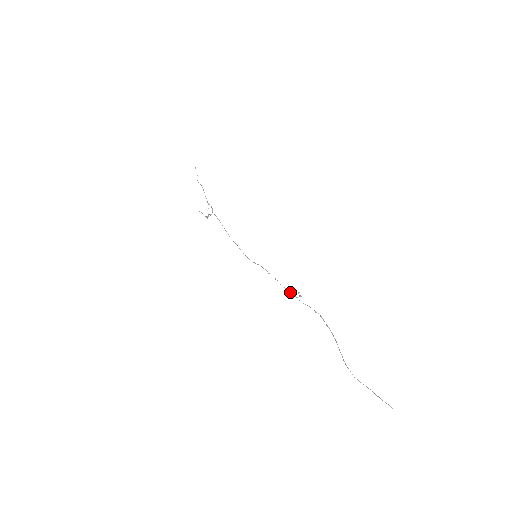
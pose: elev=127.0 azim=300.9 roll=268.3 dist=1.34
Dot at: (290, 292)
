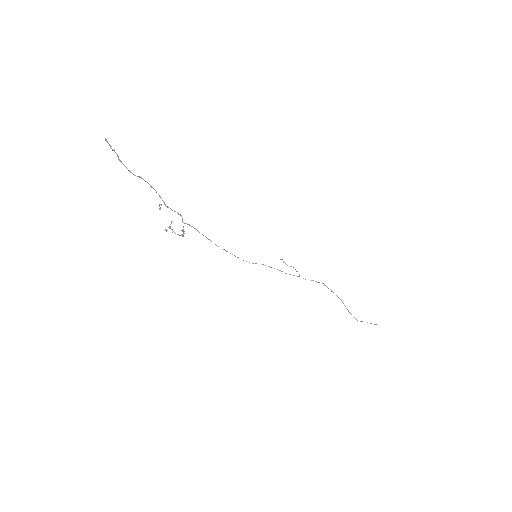
Dot at: occluded
